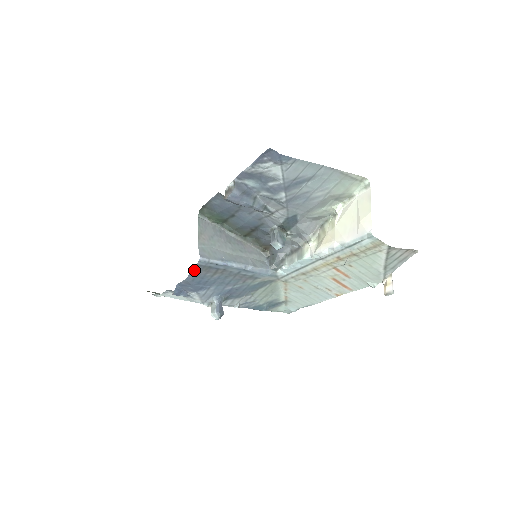
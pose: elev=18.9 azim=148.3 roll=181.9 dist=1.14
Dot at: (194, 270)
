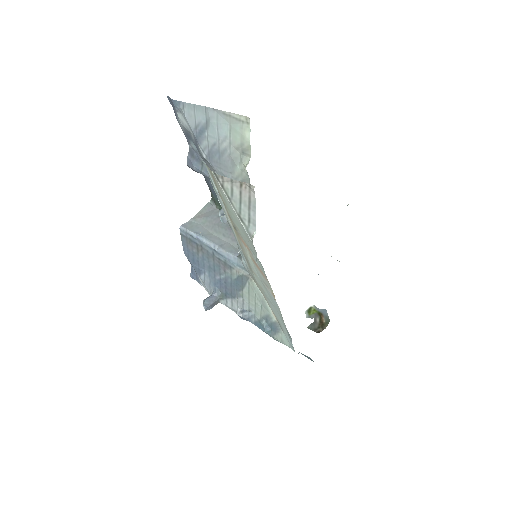
Dot at: (183, 241)
